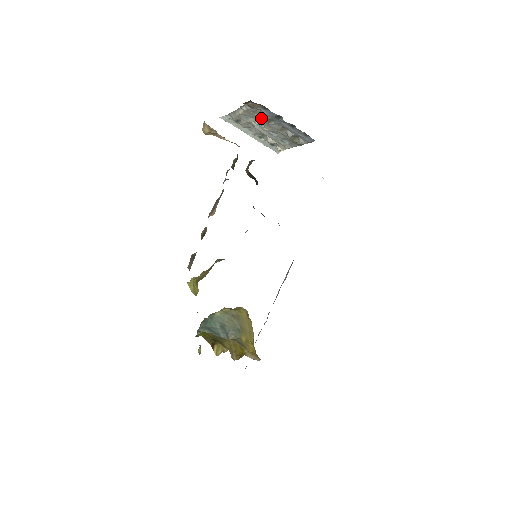
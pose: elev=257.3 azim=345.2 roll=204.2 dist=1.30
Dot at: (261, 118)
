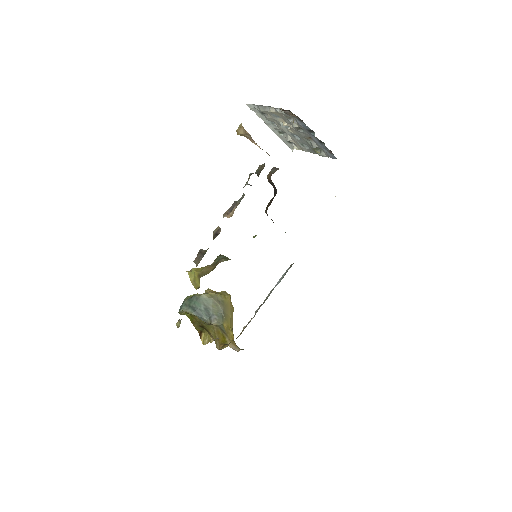
Dot at: (292, 125)
